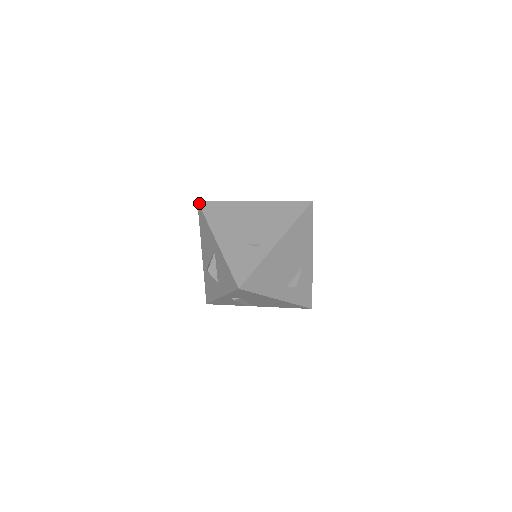
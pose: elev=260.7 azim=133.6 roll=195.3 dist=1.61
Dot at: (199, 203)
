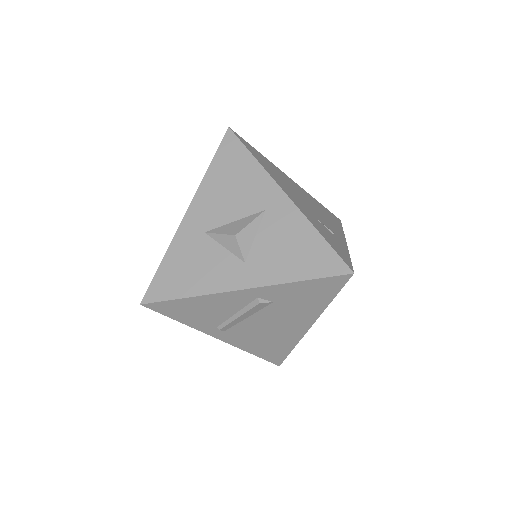
Dot at: (233, 131)
